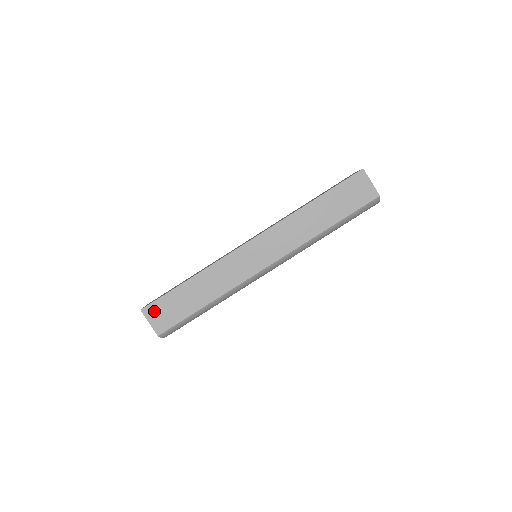
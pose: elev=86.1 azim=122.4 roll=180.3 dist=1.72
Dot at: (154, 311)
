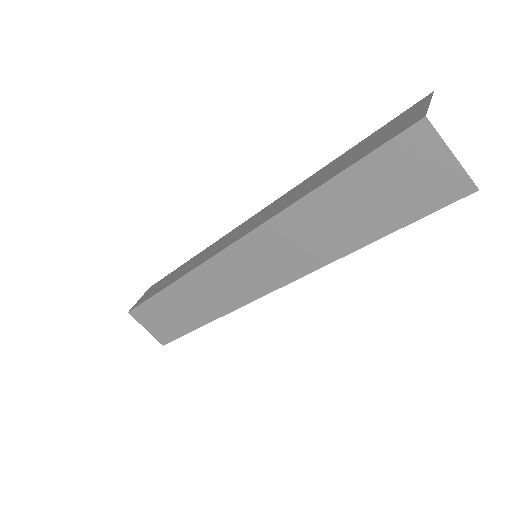
Dot at: occluded
